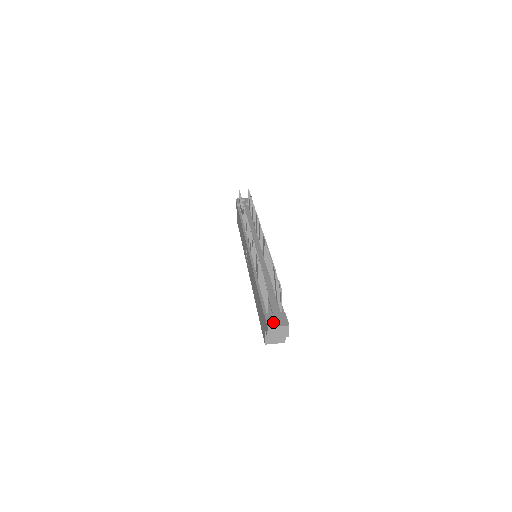
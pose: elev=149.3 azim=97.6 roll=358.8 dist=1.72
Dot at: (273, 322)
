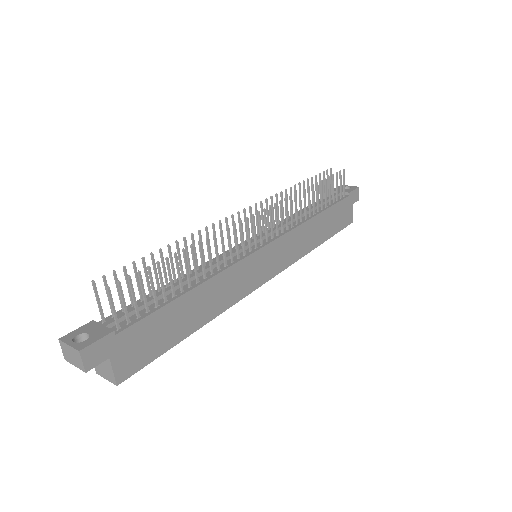
Dot at: (85, 338)
